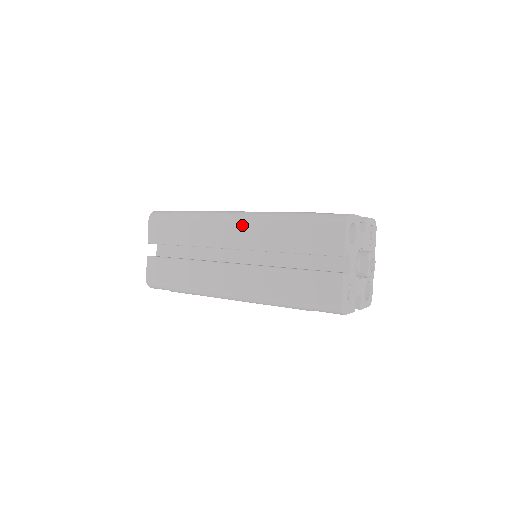
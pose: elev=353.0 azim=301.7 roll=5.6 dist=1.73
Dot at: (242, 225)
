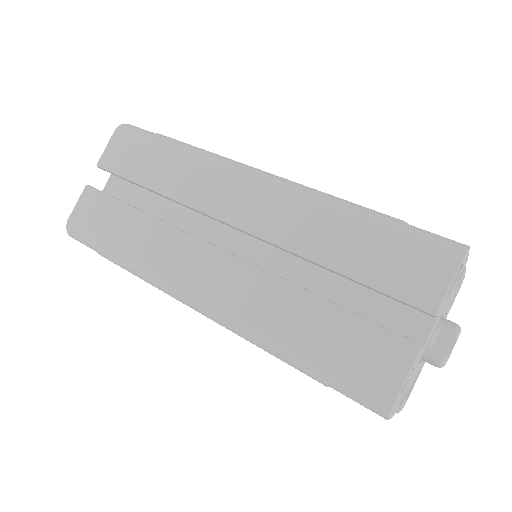
Dot at: (264, 192)
